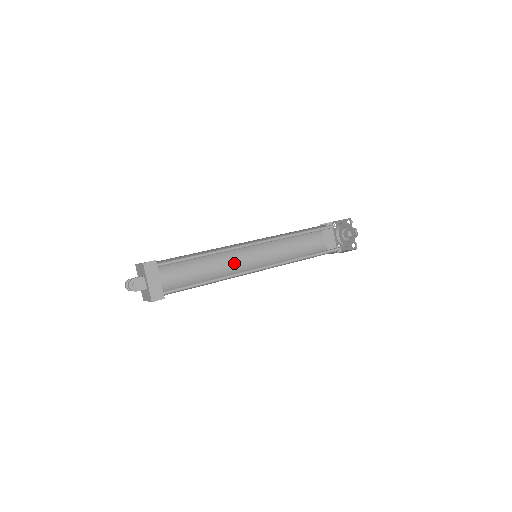
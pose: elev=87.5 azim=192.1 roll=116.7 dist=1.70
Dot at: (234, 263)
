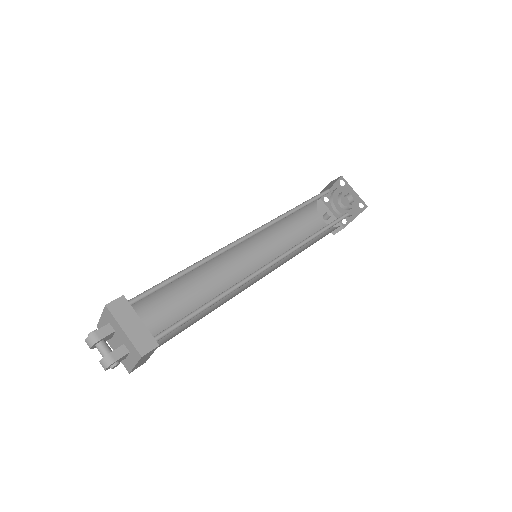
Dot at: occluded
